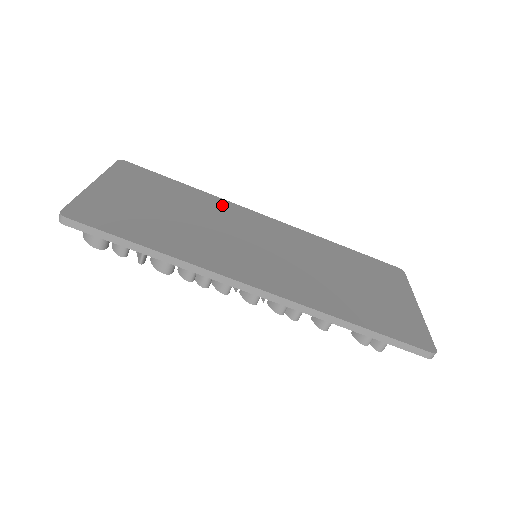
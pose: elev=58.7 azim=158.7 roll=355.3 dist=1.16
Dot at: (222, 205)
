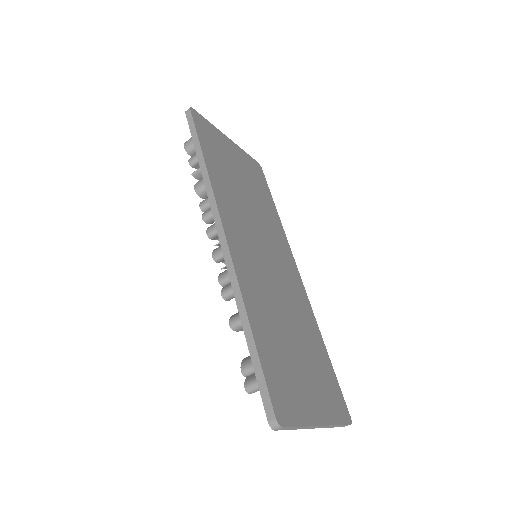
Dot at: (280, 233)
